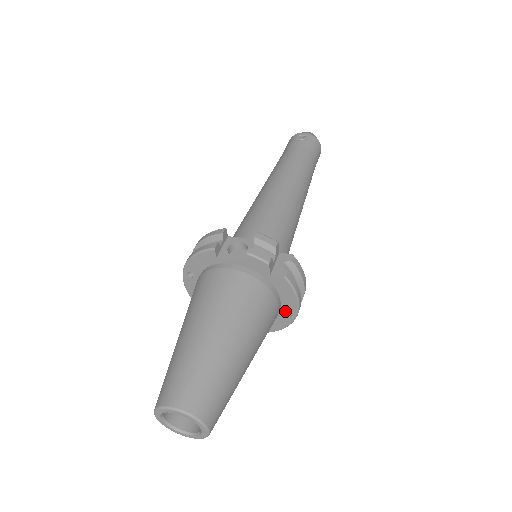
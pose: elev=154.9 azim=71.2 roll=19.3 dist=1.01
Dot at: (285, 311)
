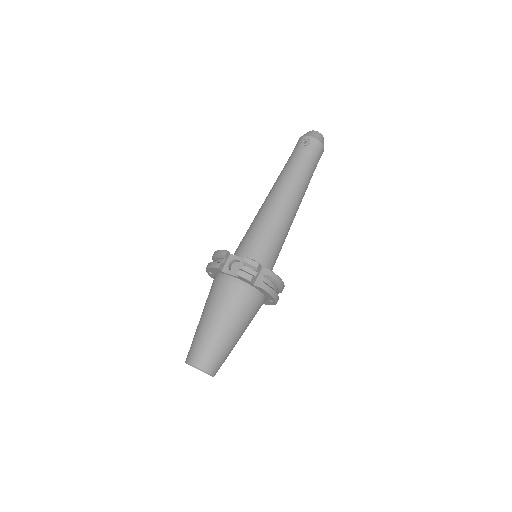
Dot at: (269, 299)
